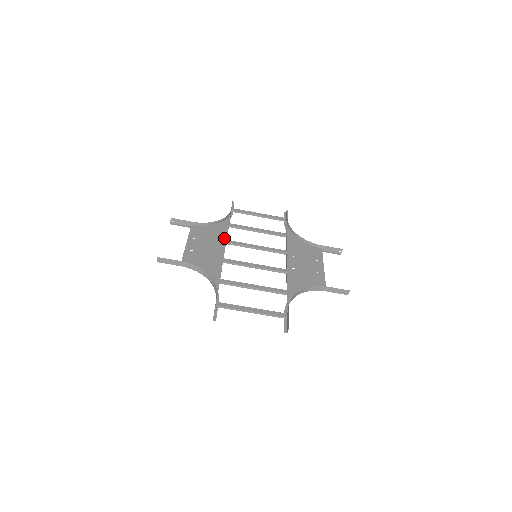
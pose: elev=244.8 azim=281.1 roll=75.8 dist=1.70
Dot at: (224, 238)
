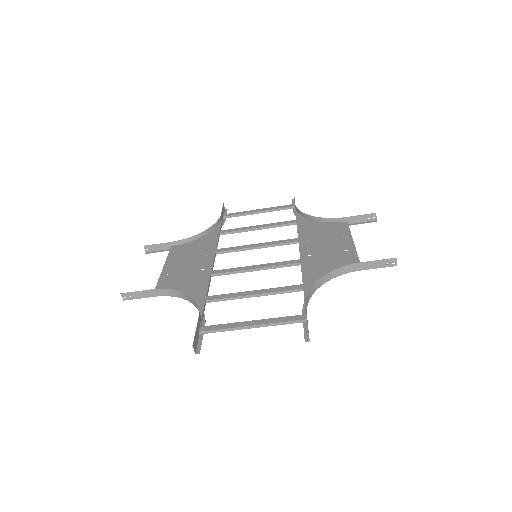
Dot at: (212, 248)
